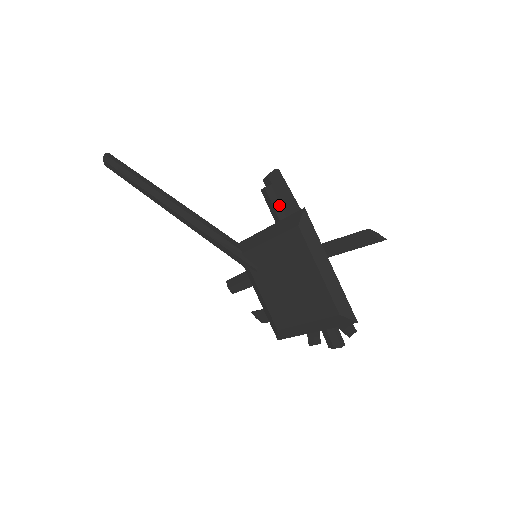
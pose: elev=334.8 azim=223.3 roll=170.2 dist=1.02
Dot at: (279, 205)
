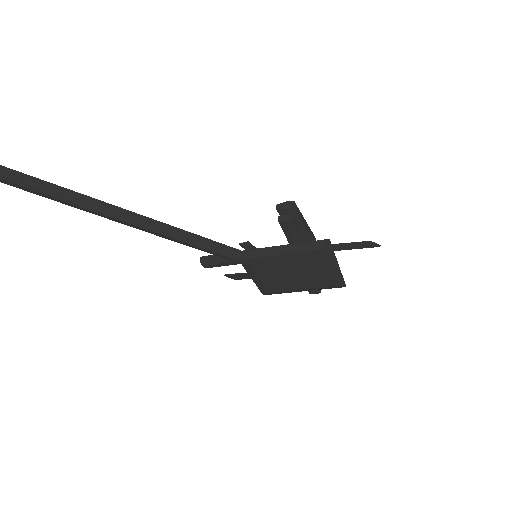
Dot at: (296, 231)
